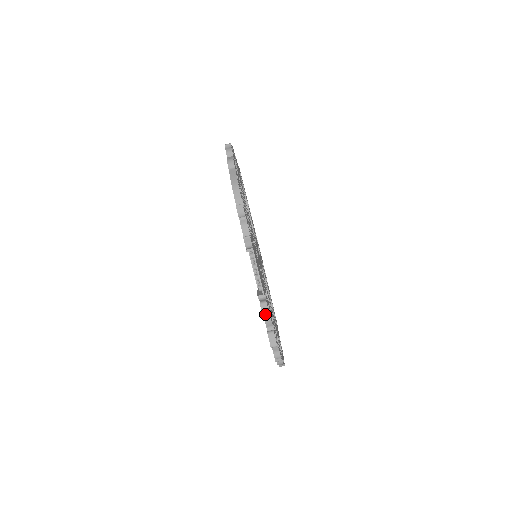
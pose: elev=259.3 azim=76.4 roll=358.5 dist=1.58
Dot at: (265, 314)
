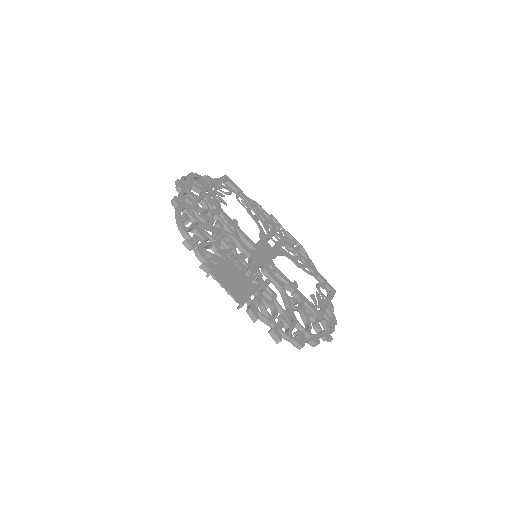
Dot at: (253, 319)
